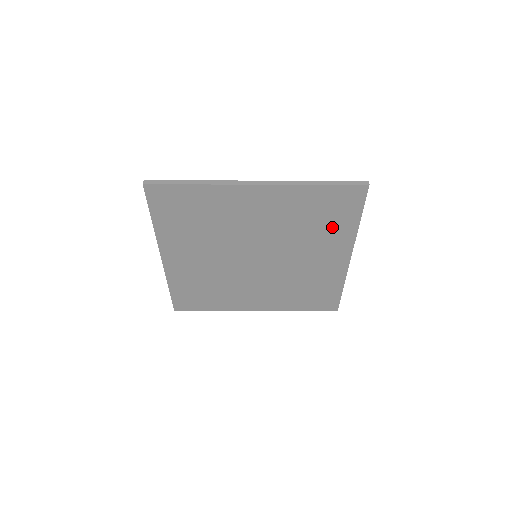
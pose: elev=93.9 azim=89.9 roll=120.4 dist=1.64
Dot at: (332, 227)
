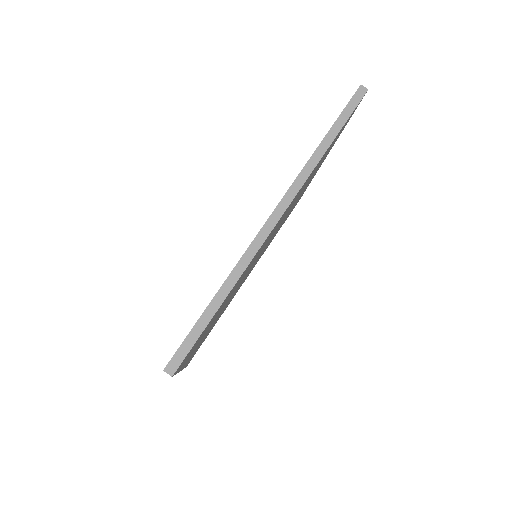
Dot at: (323, 159)
